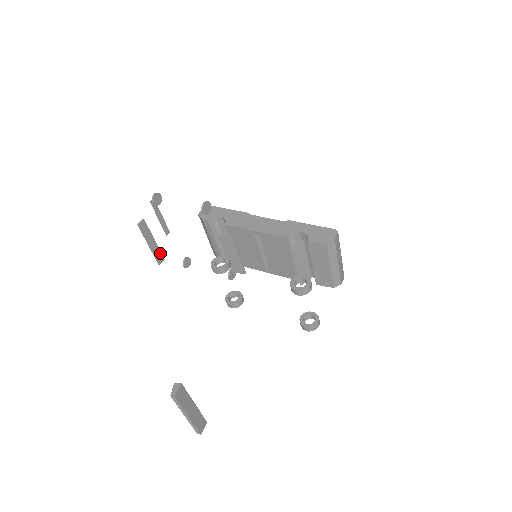
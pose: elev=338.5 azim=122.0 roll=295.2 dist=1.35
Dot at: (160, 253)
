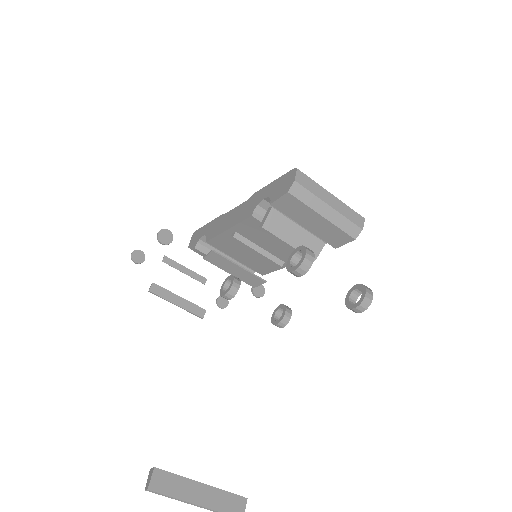
Dot at: (196, 307)
